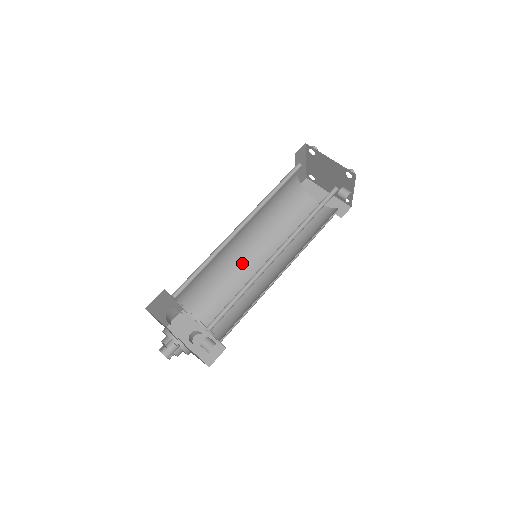
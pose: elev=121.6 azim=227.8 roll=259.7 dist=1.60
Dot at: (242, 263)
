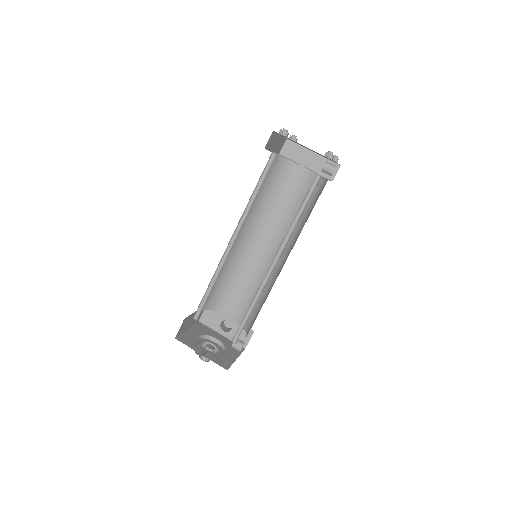
Dot at: (246, 253)
